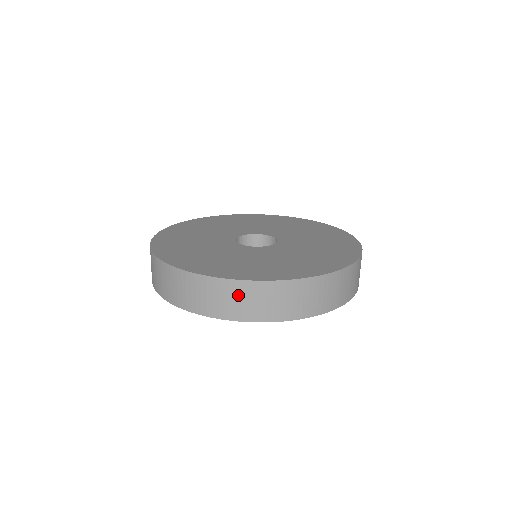
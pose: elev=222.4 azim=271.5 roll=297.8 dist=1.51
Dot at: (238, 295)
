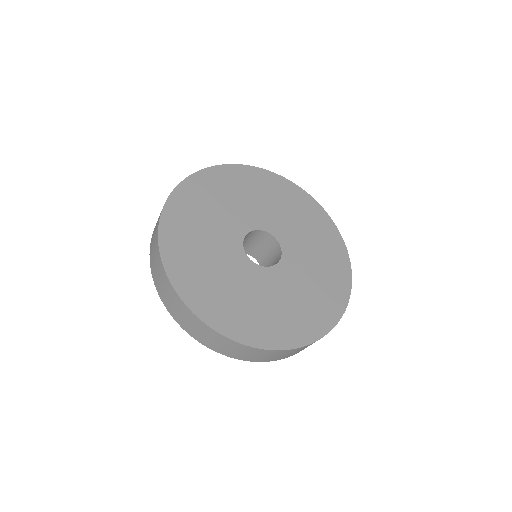
Dot at: (233, 347)
